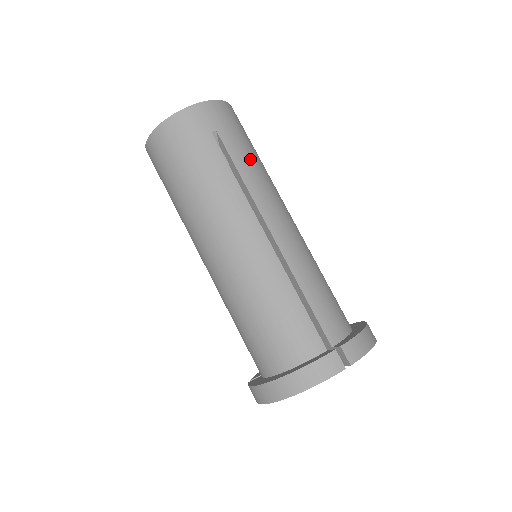
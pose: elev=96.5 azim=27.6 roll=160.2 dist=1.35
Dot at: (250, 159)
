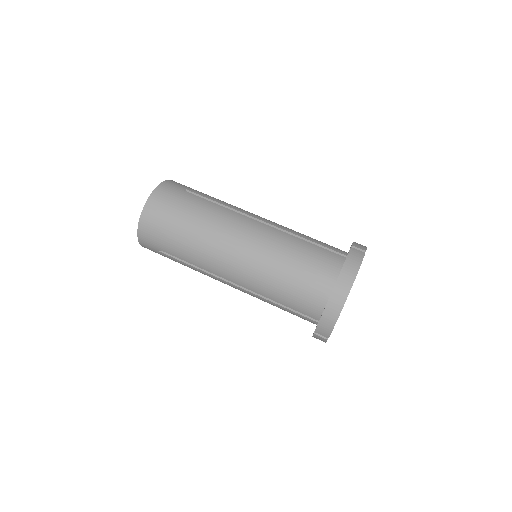
Dot at: occluded
